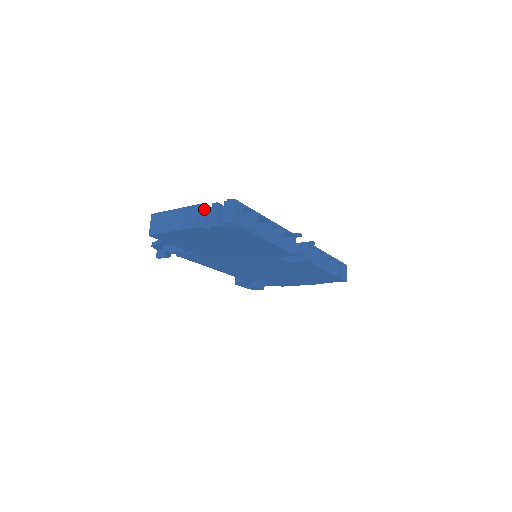
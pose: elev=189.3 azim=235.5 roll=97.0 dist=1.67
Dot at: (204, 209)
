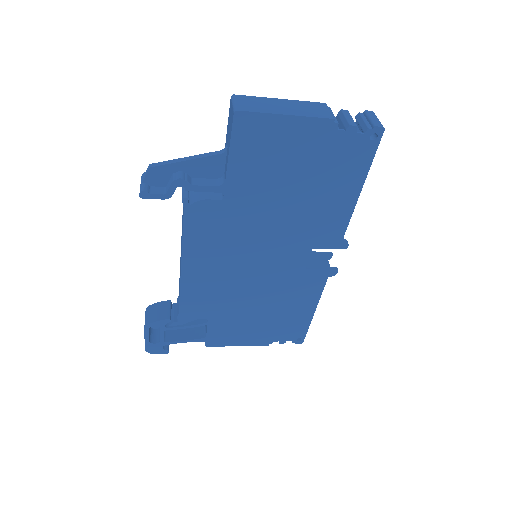
Dot at: occluded
